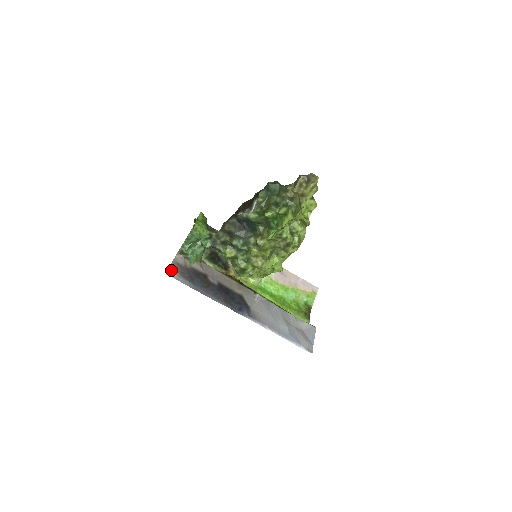
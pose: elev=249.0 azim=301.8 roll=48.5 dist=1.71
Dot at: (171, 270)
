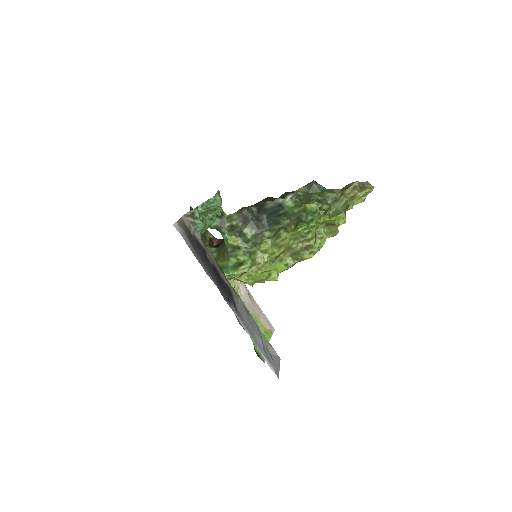
Dot at: (179, 224)
